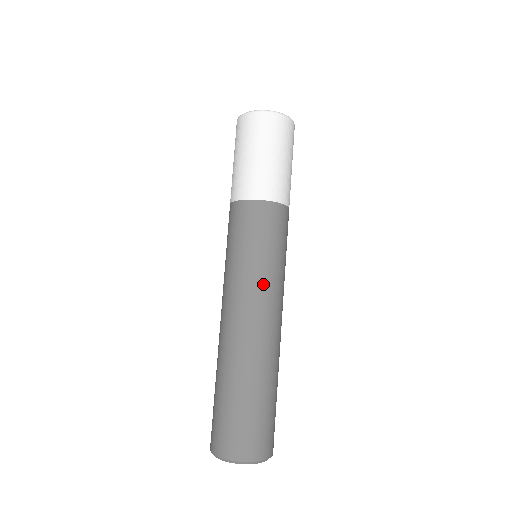
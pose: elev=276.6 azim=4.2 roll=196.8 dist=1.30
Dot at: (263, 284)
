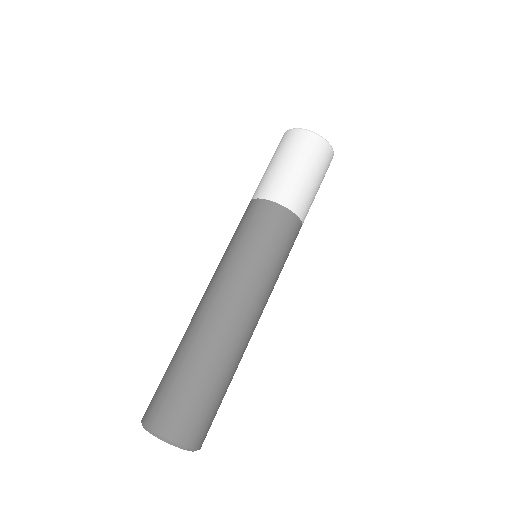
Dot at: (233, 270)
